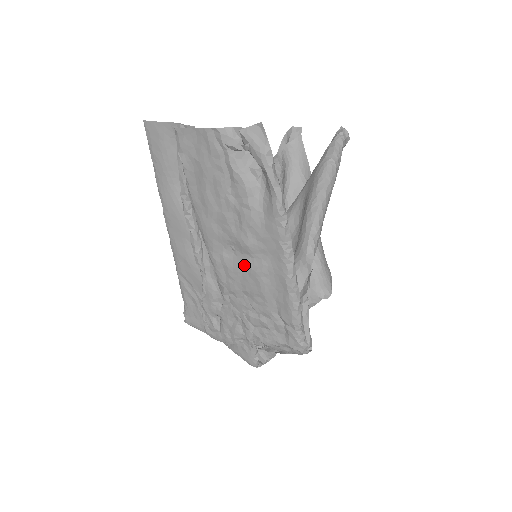
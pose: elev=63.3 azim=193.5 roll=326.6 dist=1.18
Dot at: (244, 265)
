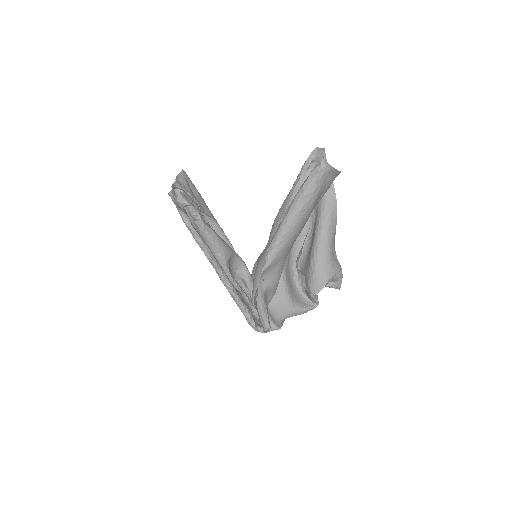
Dot at: occluded
